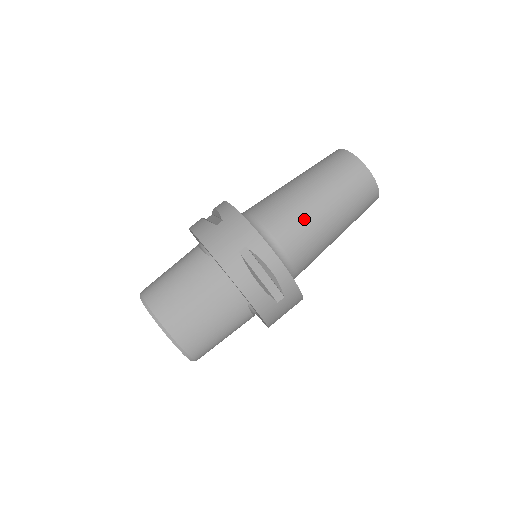
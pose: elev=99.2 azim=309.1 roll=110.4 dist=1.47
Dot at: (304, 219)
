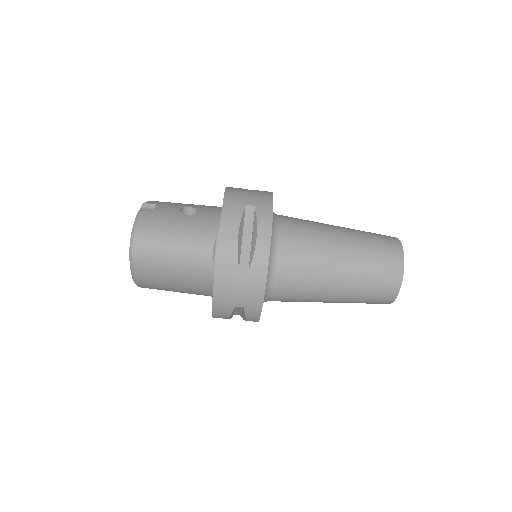
Dot at: (309, 298)
